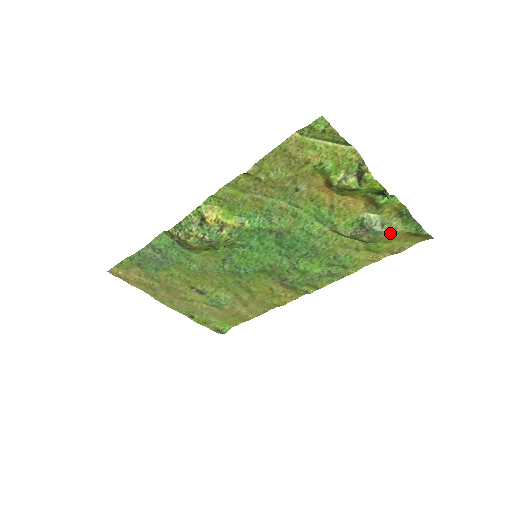
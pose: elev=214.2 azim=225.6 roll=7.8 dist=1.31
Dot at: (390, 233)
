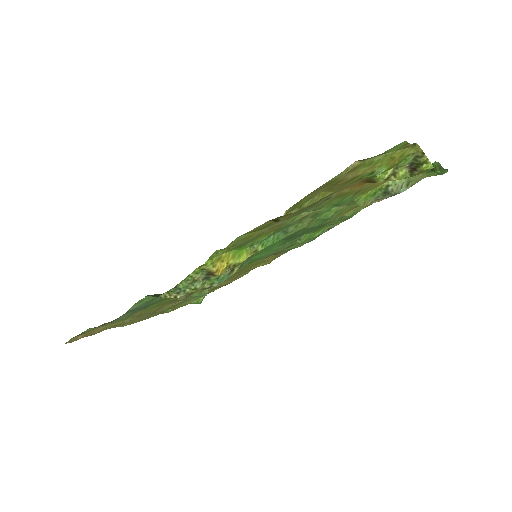
Dot at: (411, 186)
